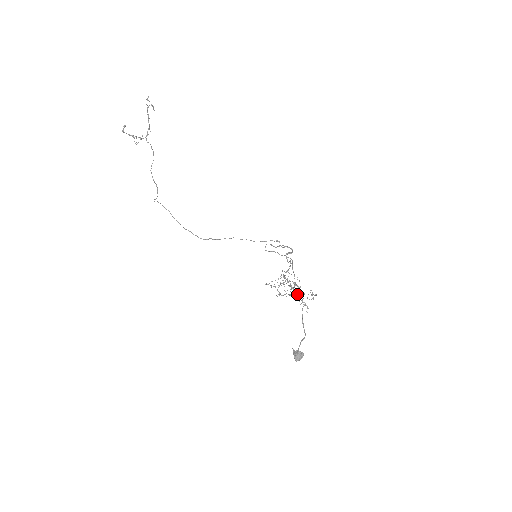
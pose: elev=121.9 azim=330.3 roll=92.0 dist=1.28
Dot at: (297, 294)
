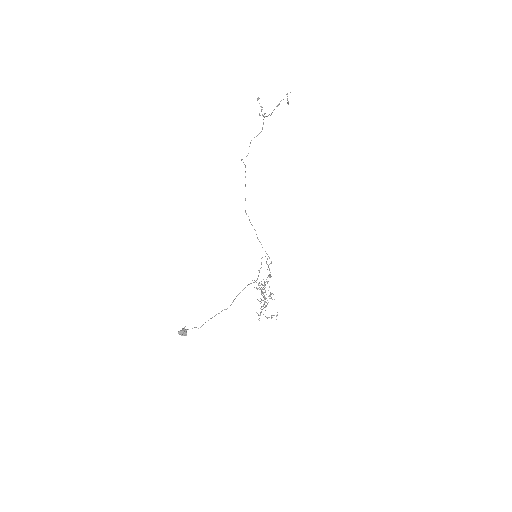
Dot at: occluded
